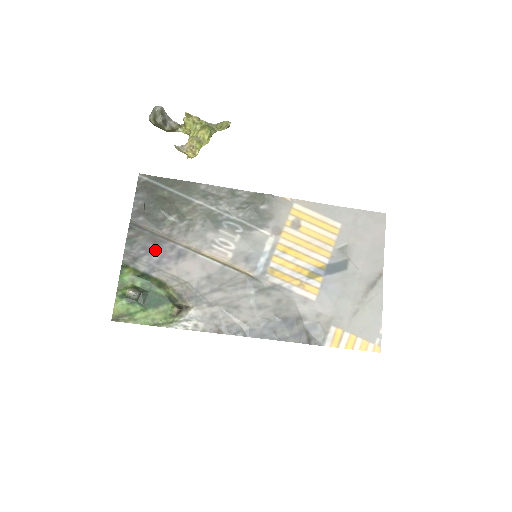
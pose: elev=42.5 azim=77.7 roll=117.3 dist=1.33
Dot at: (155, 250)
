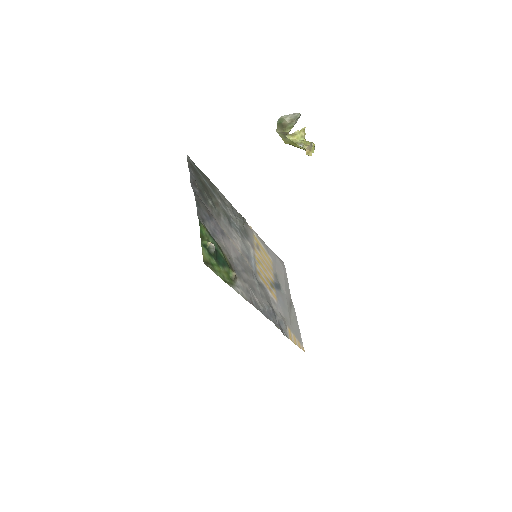
Dot at: (210, 220)
